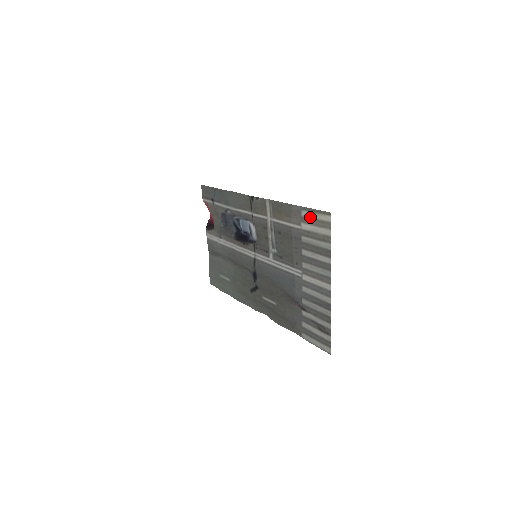
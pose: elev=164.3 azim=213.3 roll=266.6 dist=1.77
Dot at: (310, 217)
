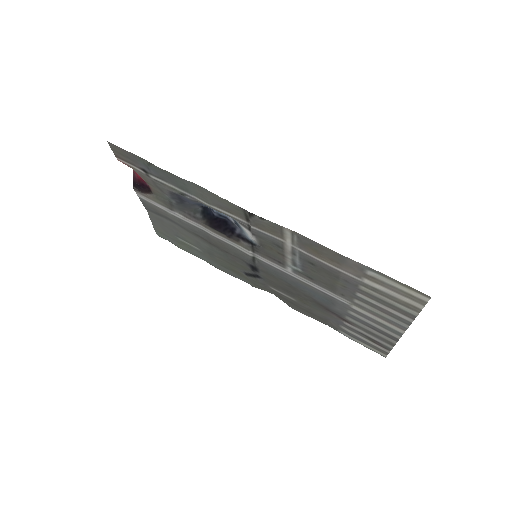
Dot at: (384, 282)
